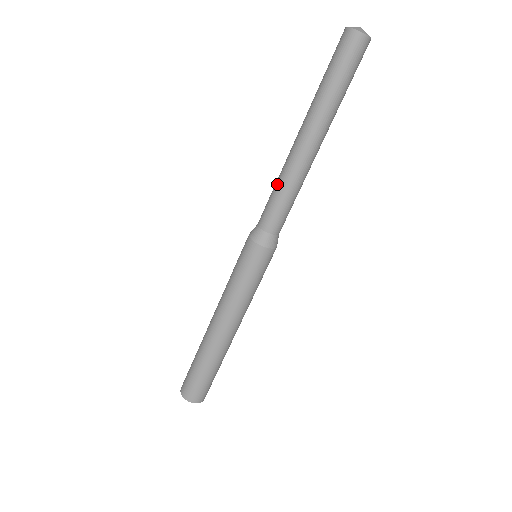
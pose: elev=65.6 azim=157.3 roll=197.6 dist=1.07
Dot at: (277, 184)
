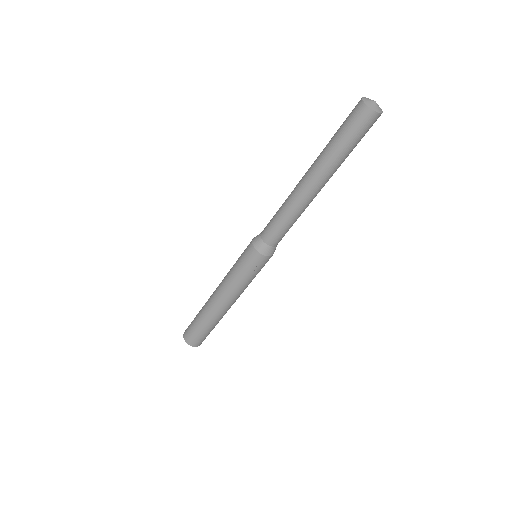
Dot at: (281, 209)
